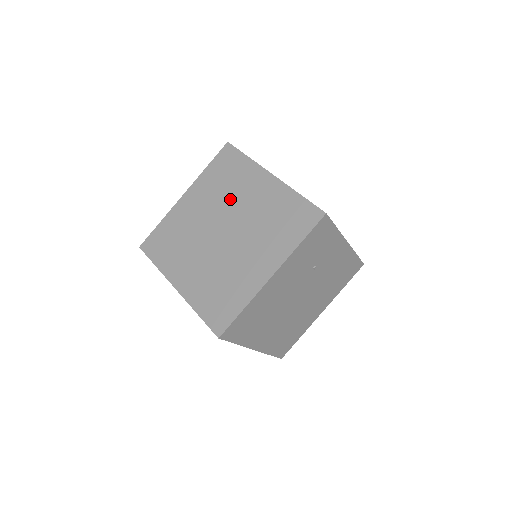
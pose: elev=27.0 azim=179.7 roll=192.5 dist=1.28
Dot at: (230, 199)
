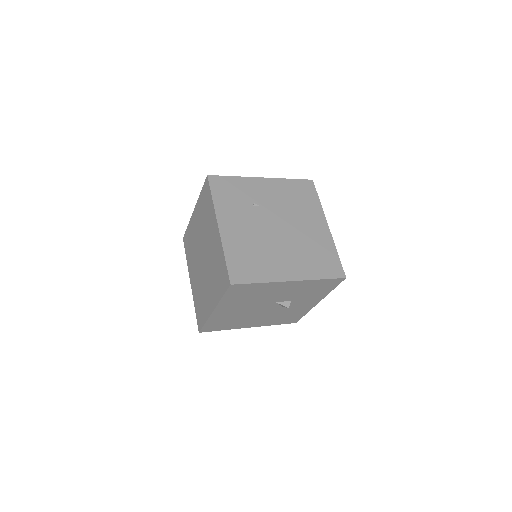
Dot at: (195, 246)
